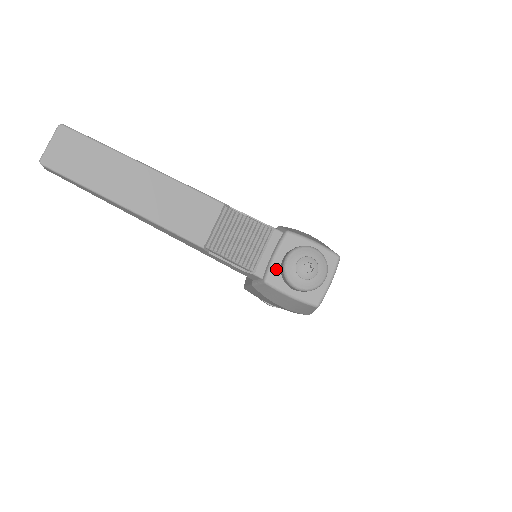
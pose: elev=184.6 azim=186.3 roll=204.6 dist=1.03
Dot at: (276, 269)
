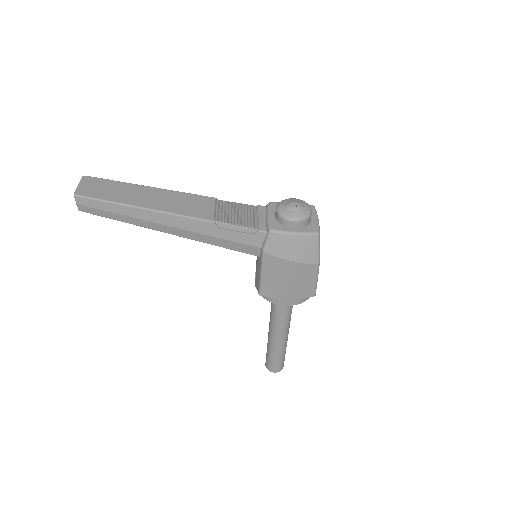
Dot at: (274, 222)
